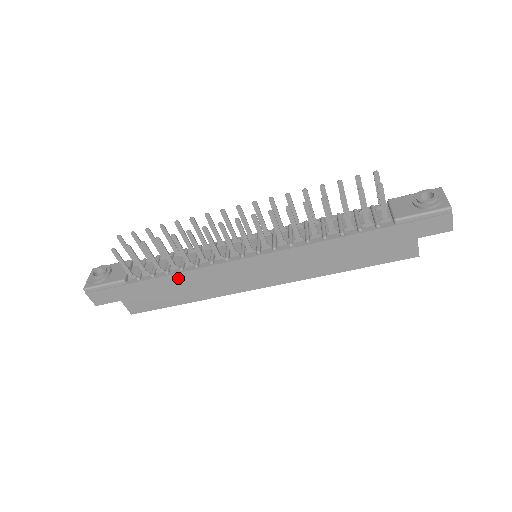
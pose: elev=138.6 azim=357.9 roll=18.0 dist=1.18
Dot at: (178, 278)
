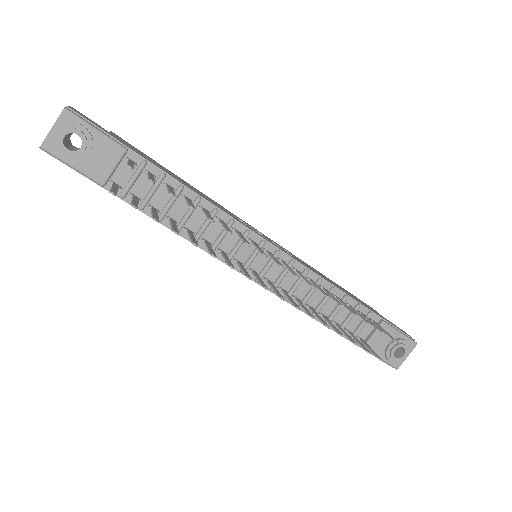
Dot at: (168, 226)
